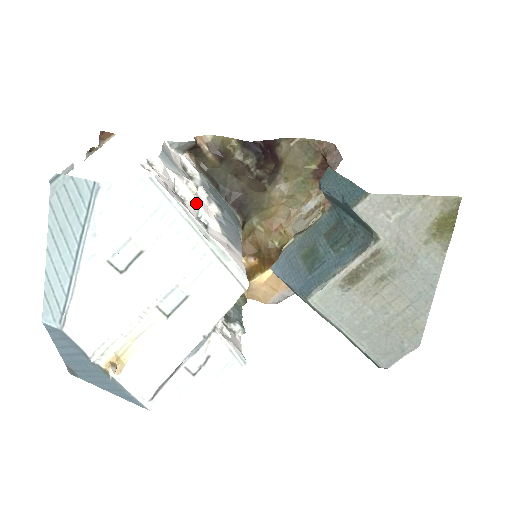
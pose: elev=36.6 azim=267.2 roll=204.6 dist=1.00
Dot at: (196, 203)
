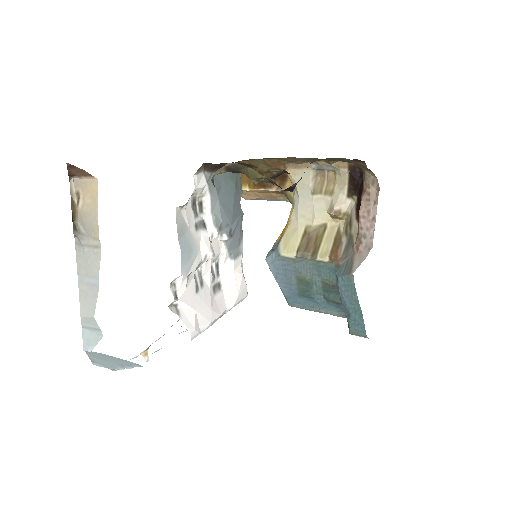
Dot at: (211, 261)
